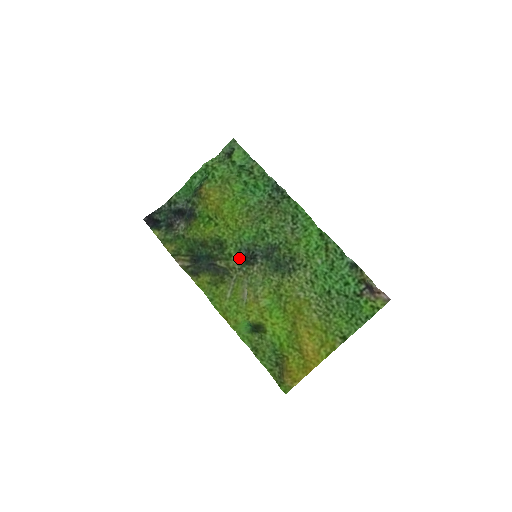
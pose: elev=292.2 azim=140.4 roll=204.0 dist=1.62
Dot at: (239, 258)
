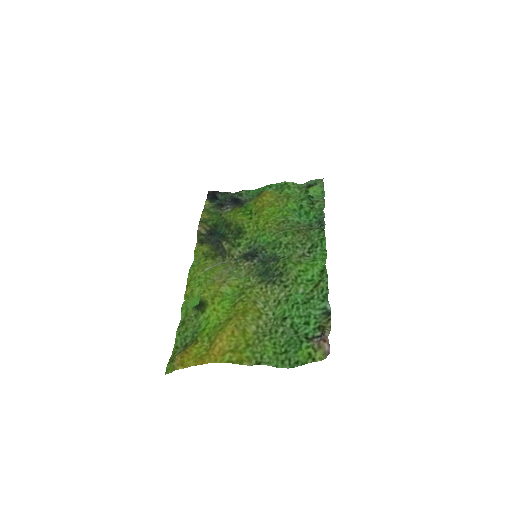
Dot at: (243, 252)
